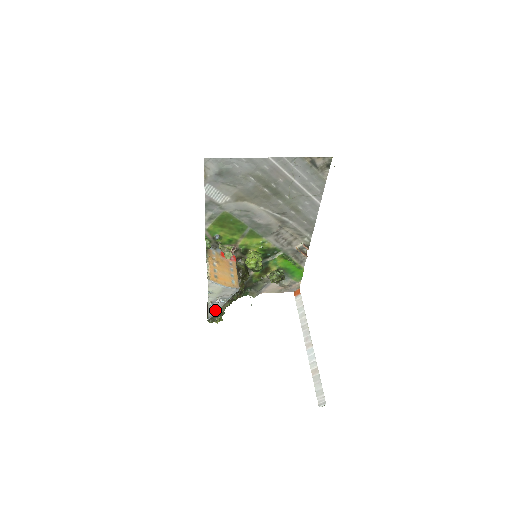
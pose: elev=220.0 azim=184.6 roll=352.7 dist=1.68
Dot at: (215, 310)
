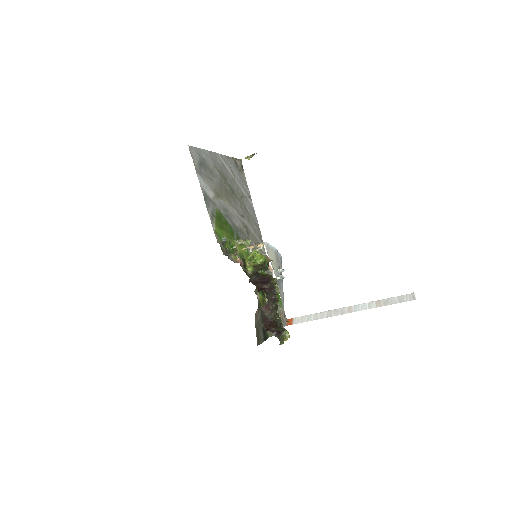
Dot at: (283, 298)
